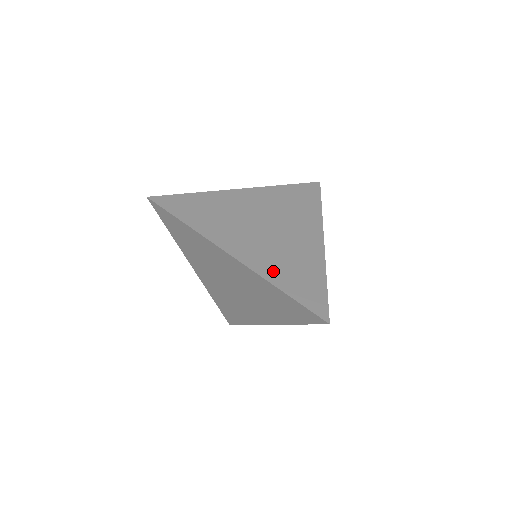
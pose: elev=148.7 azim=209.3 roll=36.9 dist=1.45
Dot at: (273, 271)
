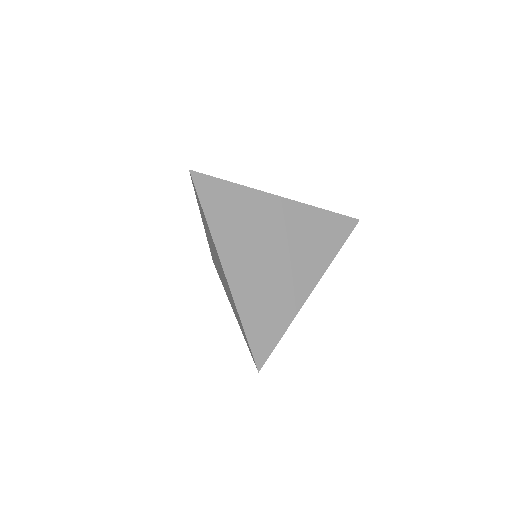
Dot at: (248, 303)
